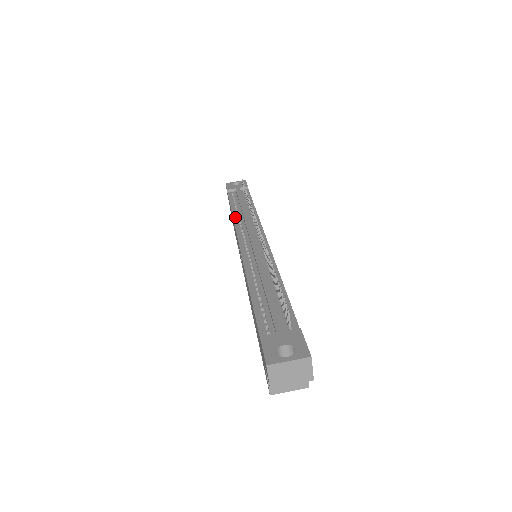
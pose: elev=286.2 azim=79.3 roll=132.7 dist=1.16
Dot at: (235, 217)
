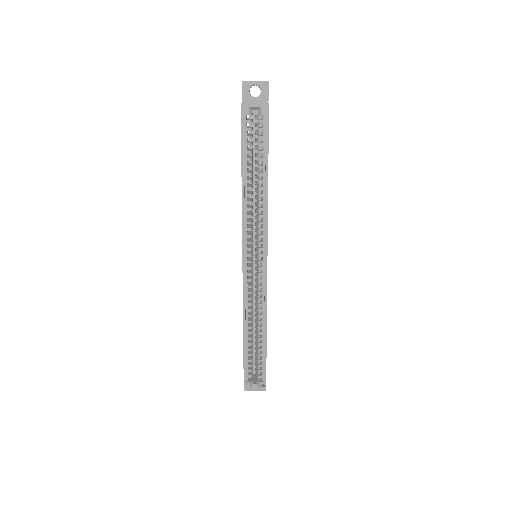
Dot at: occluded
